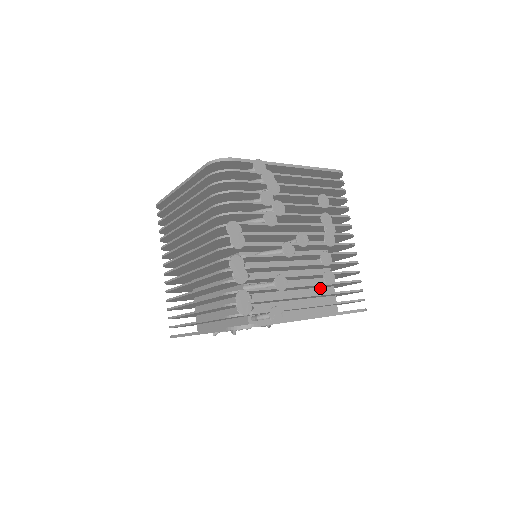
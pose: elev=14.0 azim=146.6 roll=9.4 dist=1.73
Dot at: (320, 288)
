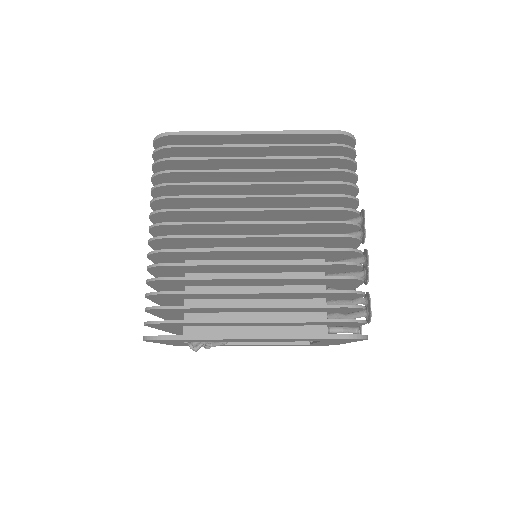
Dot at: occluded
